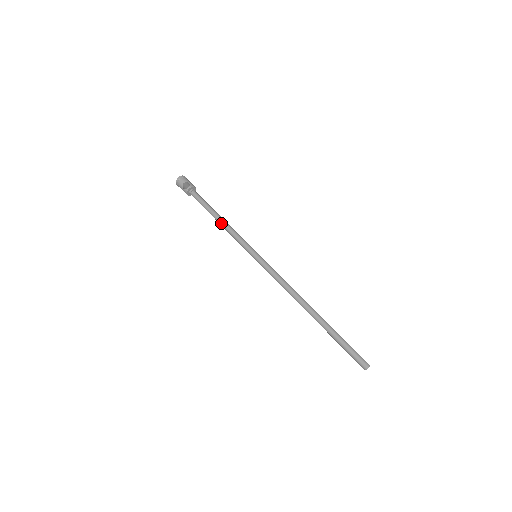
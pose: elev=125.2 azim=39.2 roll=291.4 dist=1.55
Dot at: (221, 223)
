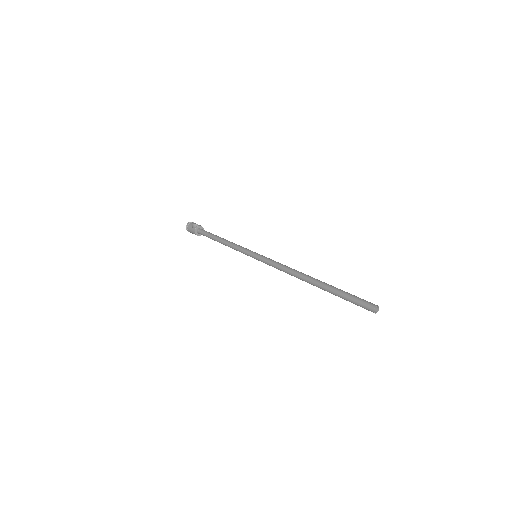
Dot at: (224, 241)
